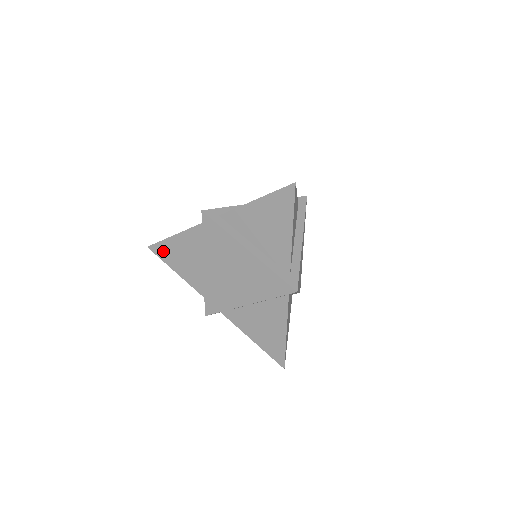
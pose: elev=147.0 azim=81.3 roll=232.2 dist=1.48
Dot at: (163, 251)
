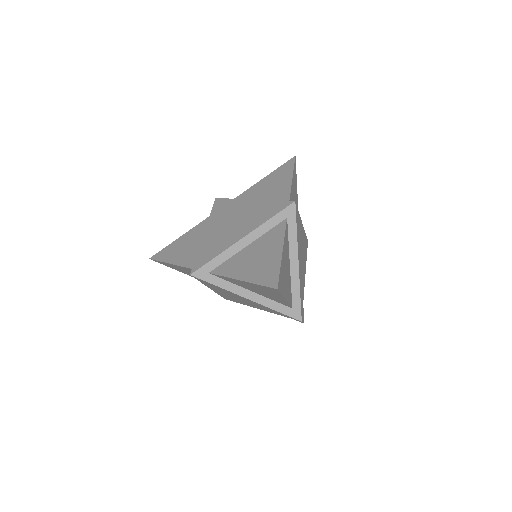
Dot at: (165, 253)
